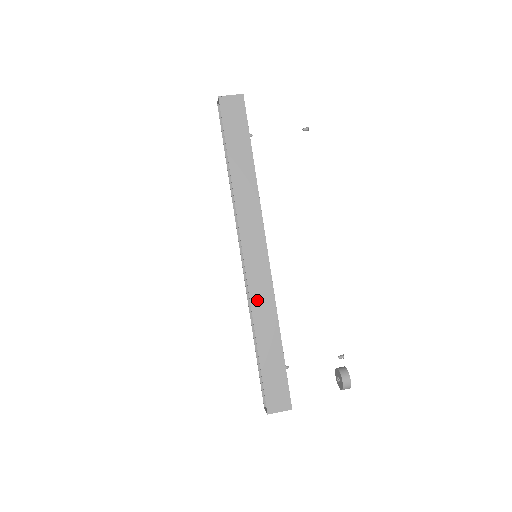
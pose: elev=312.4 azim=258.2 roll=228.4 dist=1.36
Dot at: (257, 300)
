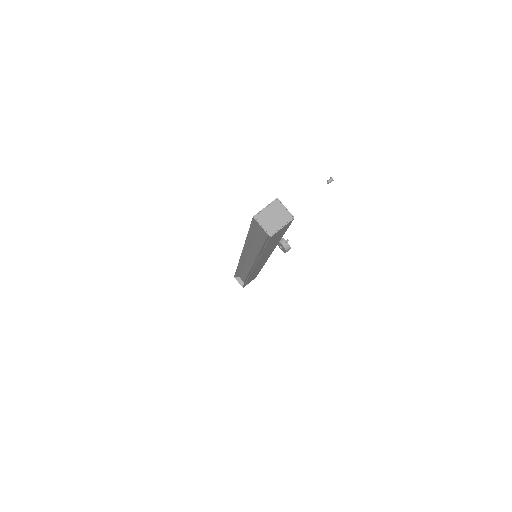
Dot at: occluded
